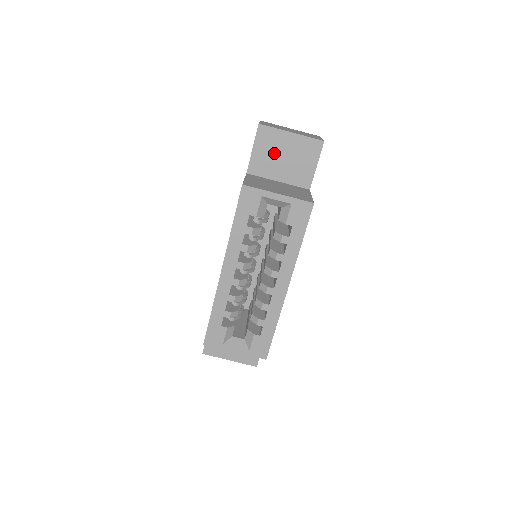
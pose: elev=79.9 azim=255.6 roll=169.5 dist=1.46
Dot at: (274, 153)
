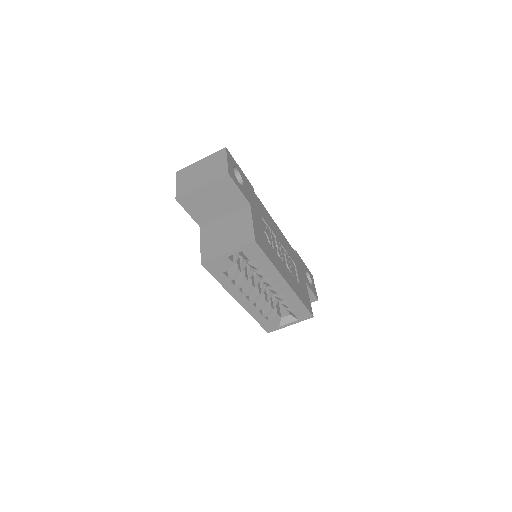
Dot at: (204, 205)
